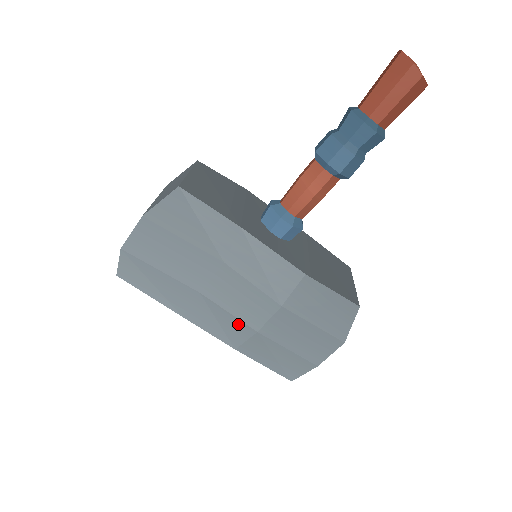
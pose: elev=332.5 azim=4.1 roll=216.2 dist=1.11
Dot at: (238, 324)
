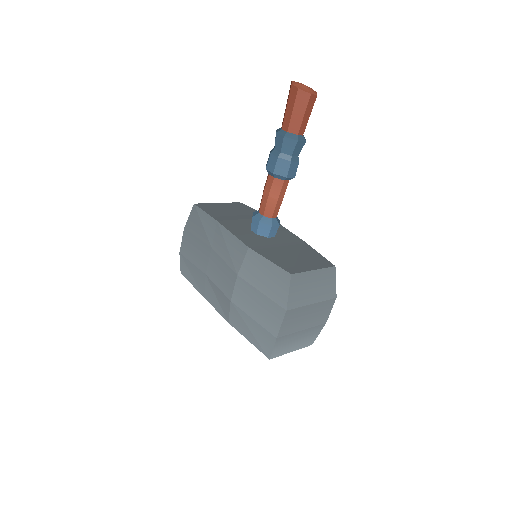
Dot at: (223, 297)
